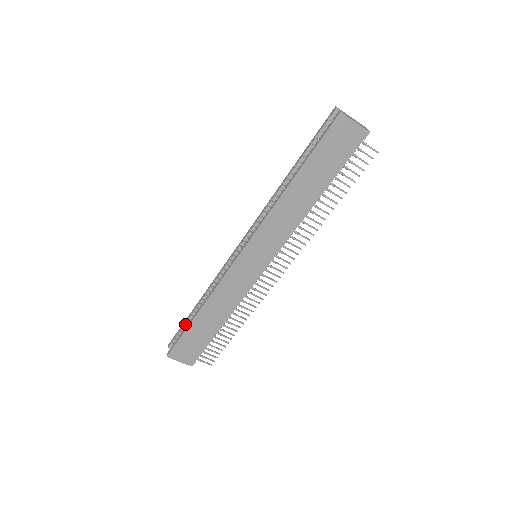
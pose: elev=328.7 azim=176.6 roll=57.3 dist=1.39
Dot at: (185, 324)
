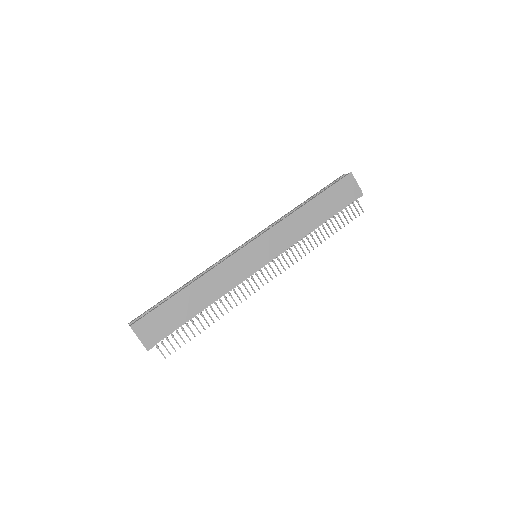
Dot at: (161, 302)
